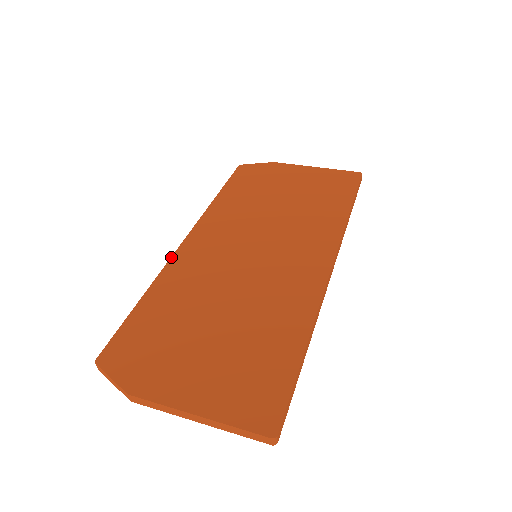
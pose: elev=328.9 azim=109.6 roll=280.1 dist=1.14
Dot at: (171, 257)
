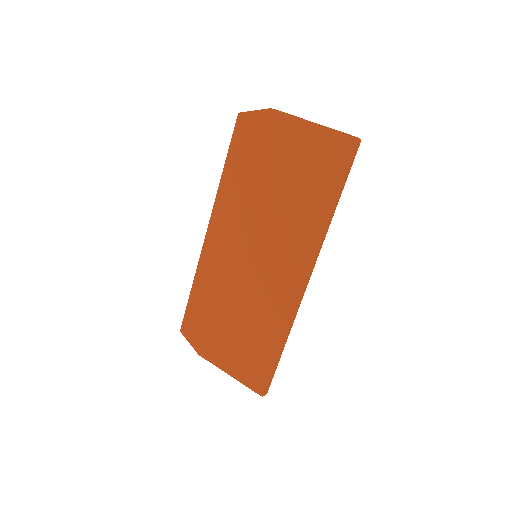
Dot at: (201, 252)
